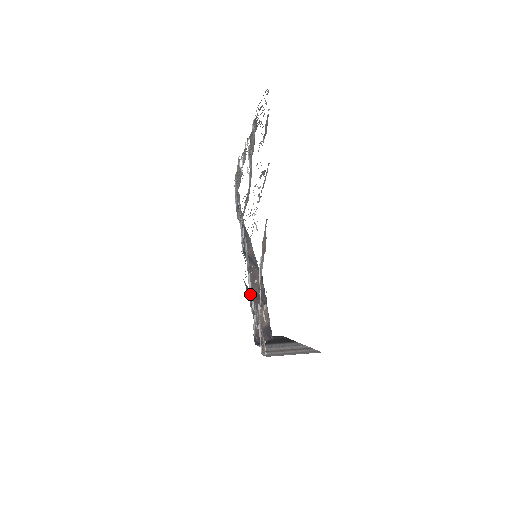
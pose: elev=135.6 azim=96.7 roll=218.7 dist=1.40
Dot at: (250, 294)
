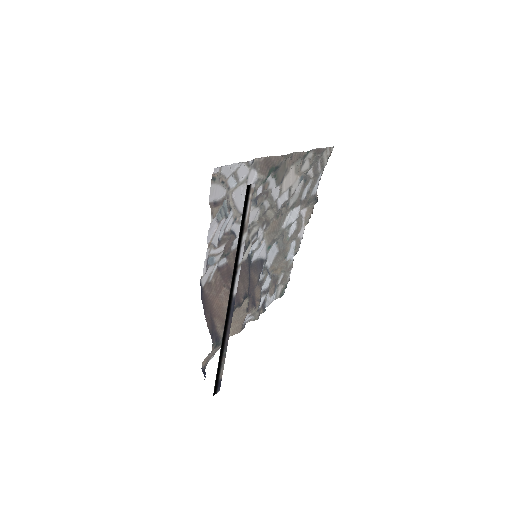
Dot at: (231, 250)
